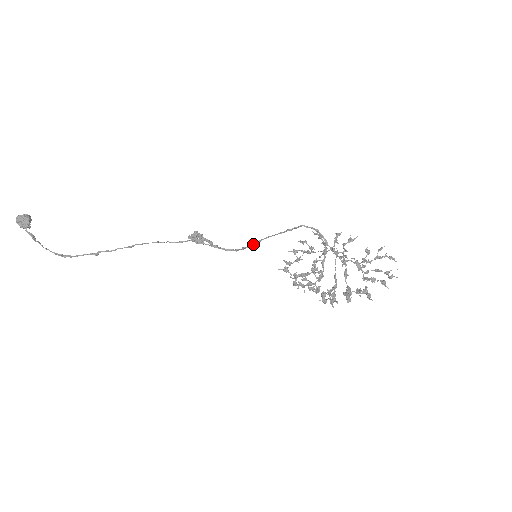
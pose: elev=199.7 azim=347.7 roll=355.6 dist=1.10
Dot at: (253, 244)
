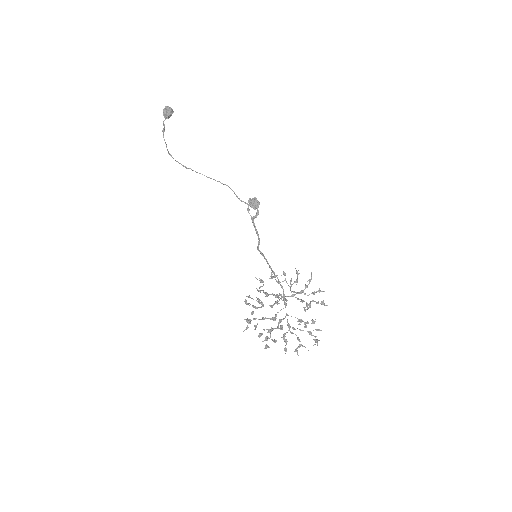
Dot at: (258, 249)
